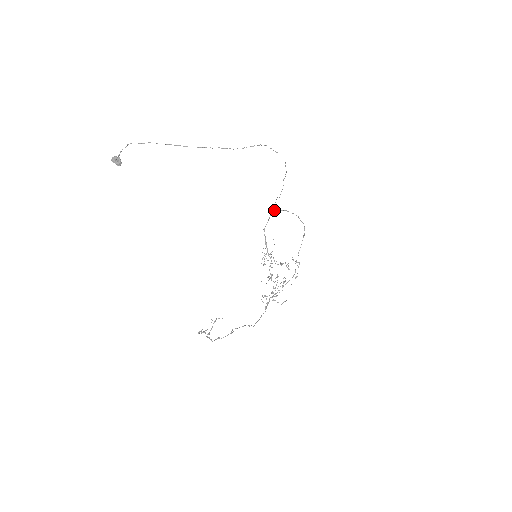
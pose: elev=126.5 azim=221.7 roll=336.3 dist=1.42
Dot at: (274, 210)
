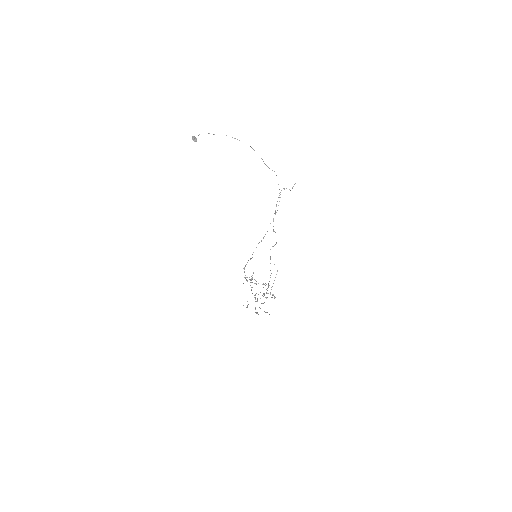
Dot at: (251, 258)
